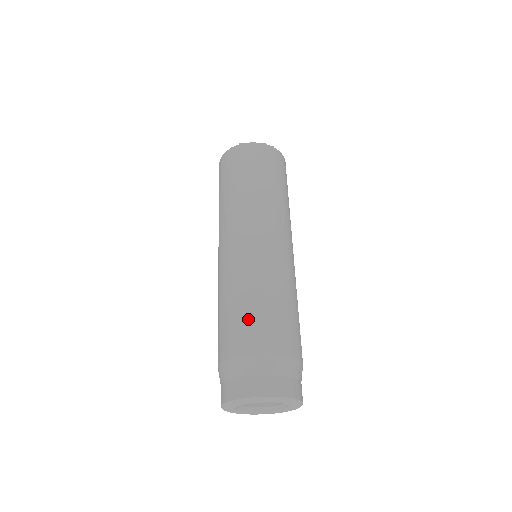
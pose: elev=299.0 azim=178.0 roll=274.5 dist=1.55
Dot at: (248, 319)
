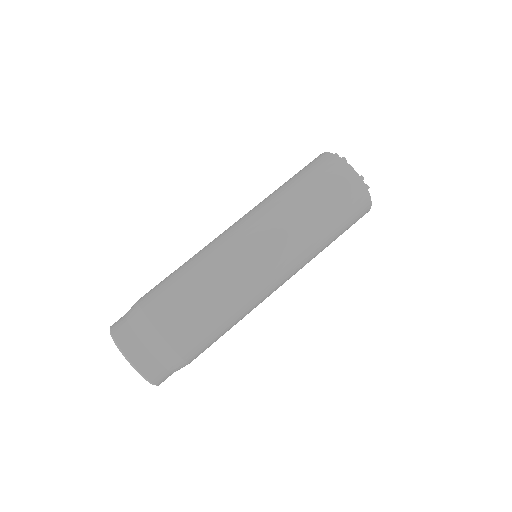
Dot at: (177, 296)
